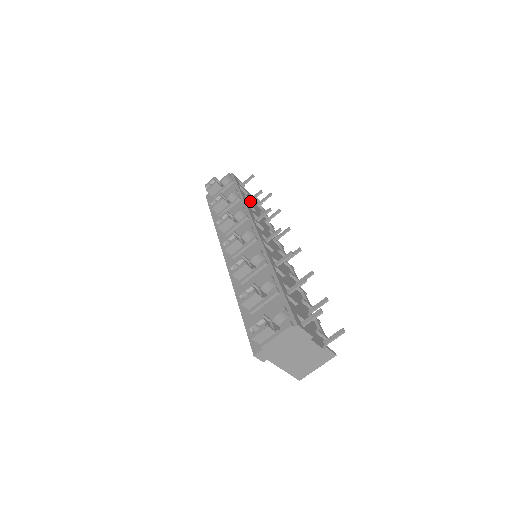
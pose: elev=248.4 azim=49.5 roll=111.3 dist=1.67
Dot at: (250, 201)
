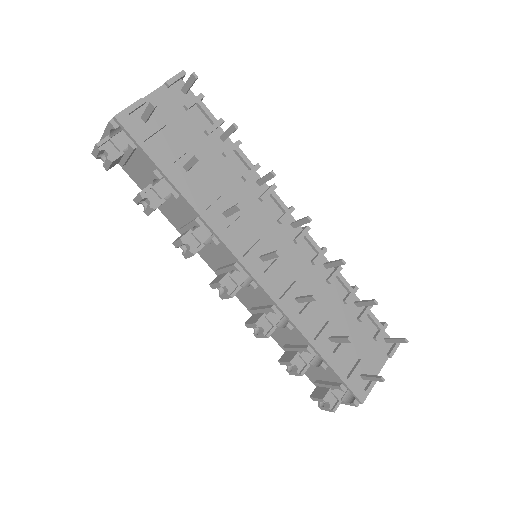
Dot at: (188, 170)
